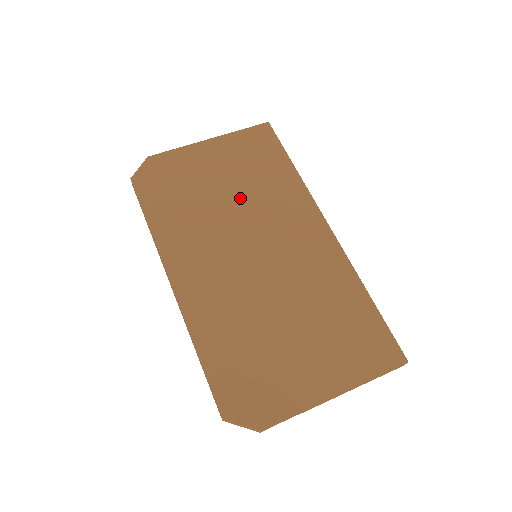
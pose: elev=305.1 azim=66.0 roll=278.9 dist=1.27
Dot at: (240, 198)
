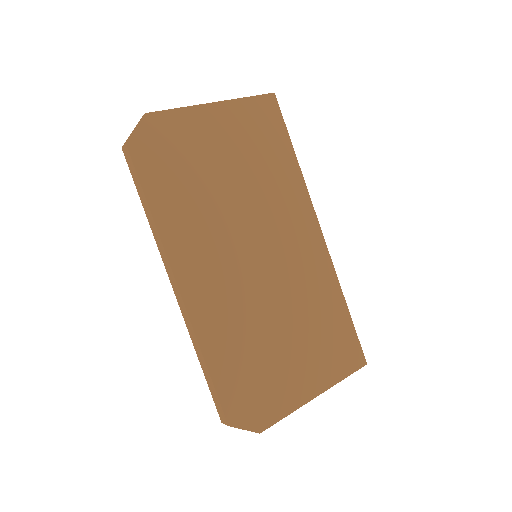
Dot at: (246, 188)
